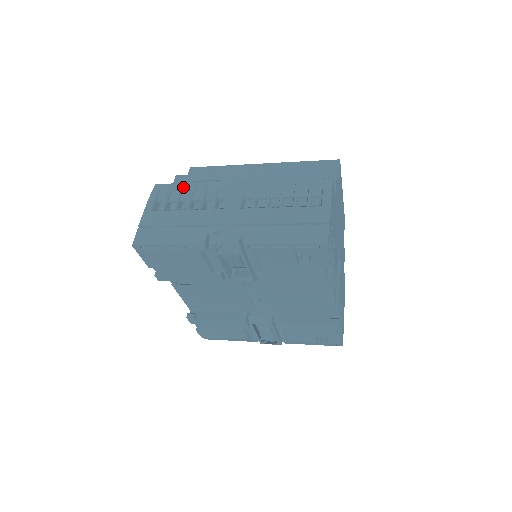
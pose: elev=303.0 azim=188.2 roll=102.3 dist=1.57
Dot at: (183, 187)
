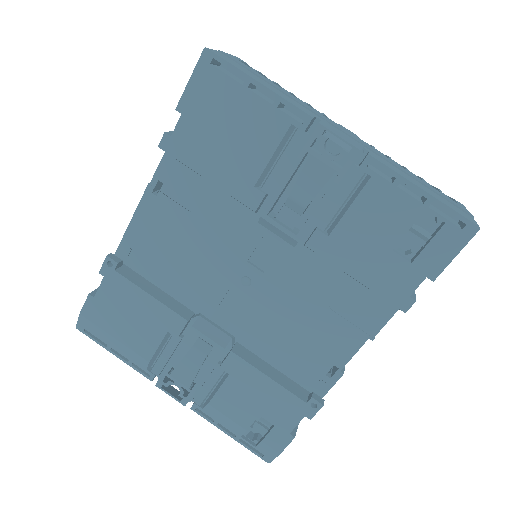
Dot at: occluded
